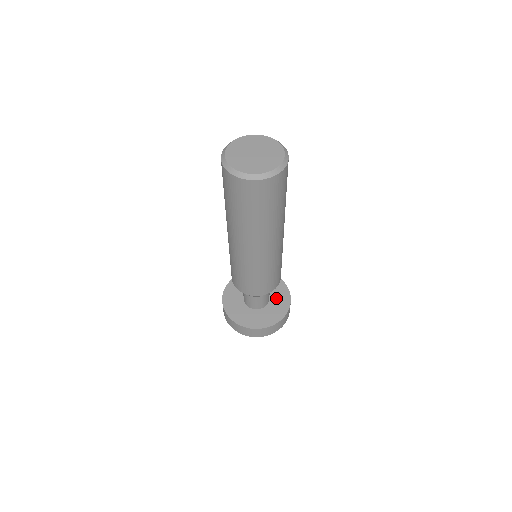
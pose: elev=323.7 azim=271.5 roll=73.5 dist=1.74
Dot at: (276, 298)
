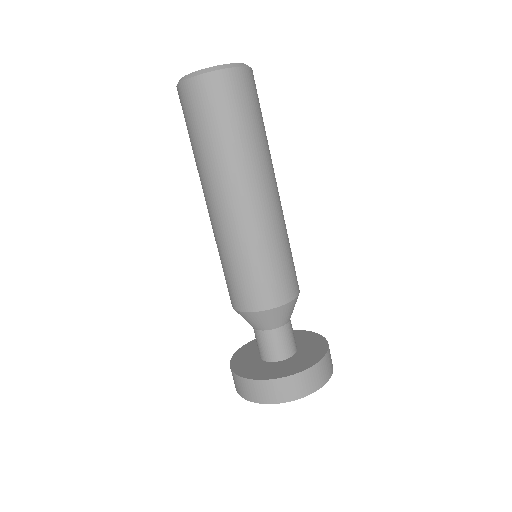
Dot at: (301, 341)
